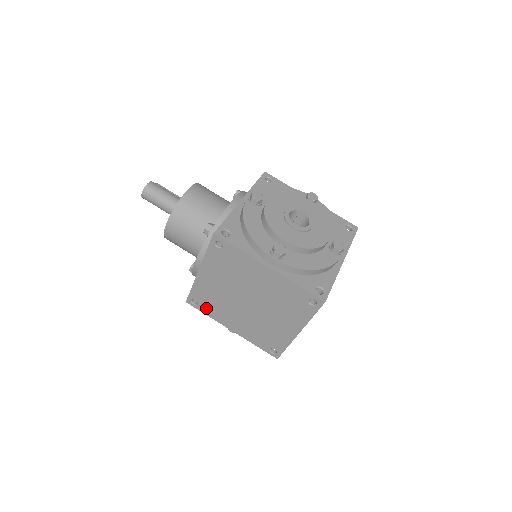
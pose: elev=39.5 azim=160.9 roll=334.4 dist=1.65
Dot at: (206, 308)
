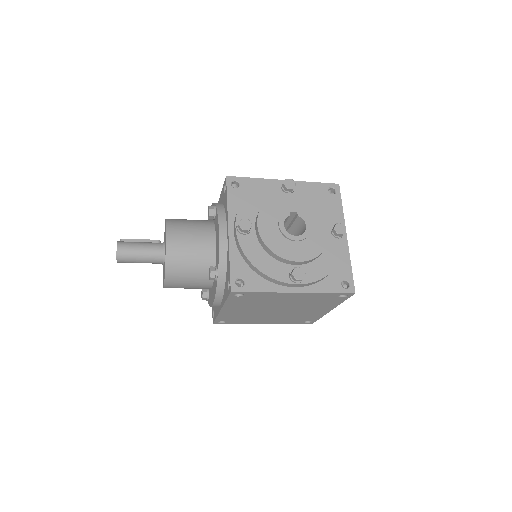
Dot at: (235, 322)
